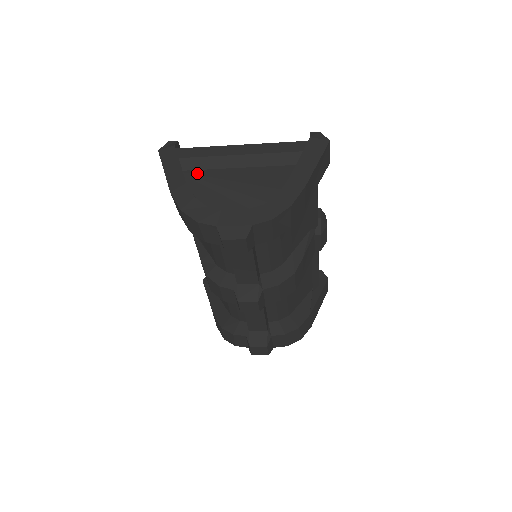
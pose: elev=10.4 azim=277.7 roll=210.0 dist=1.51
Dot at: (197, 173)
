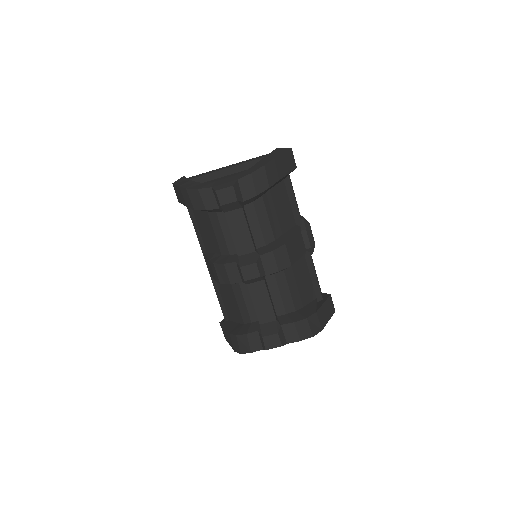
Dot at: occluded
